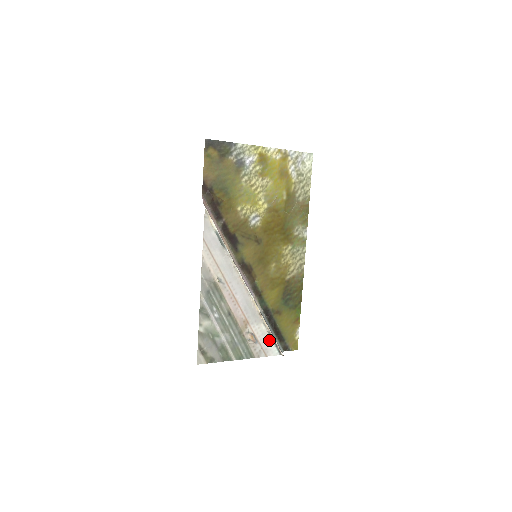
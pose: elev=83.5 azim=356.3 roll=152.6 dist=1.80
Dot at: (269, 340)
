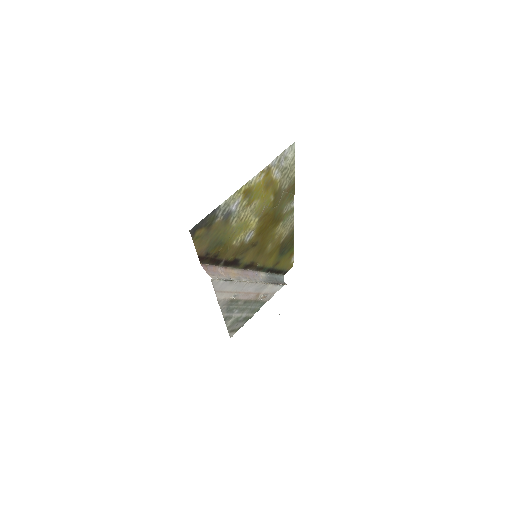
Dot at: (275, 286)
